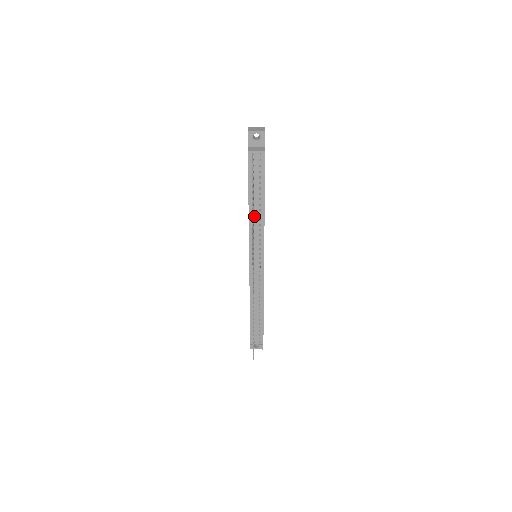
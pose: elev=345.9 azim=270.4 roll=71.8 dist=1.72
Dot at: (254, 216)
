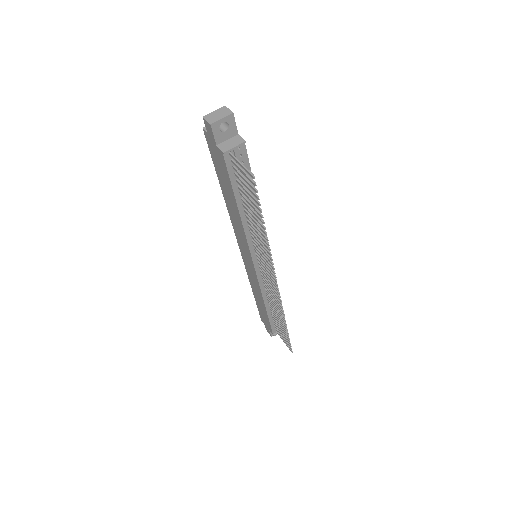
Dot at: (249, 221)
